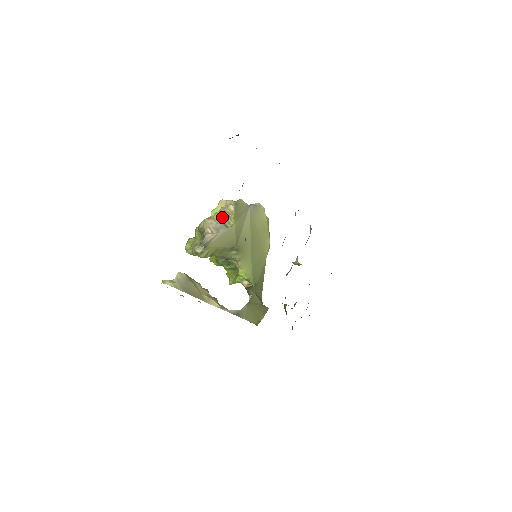
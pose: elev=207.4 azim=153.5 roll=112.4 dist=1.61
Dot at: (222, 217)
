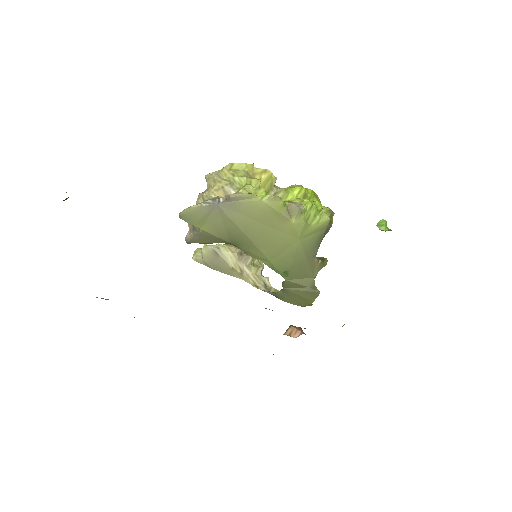
Dot at: occluded
